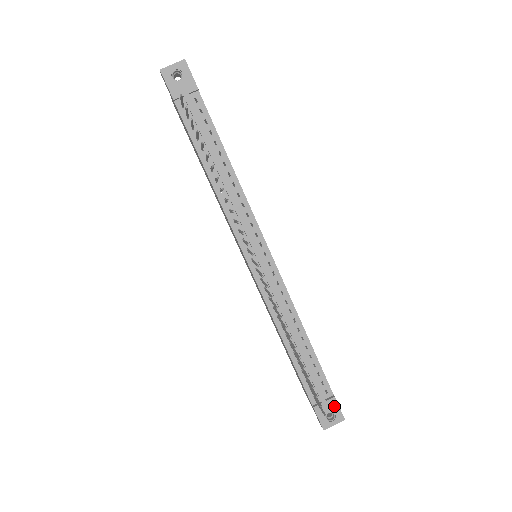
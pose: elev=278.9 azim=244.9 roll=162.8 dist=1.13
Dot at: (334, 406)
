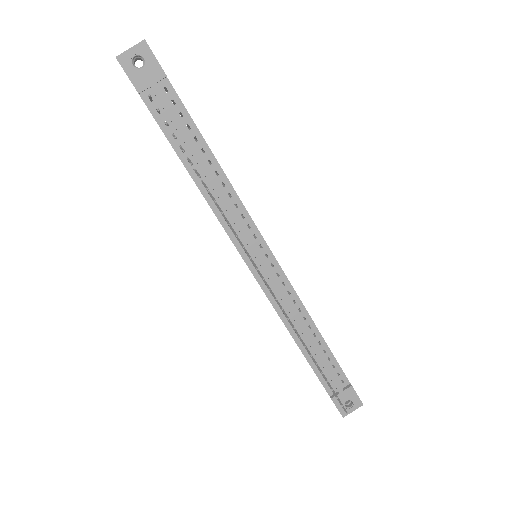
Dot at: (352, 394)
